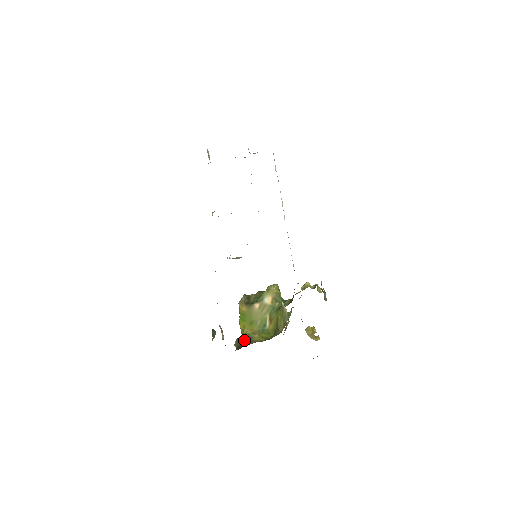
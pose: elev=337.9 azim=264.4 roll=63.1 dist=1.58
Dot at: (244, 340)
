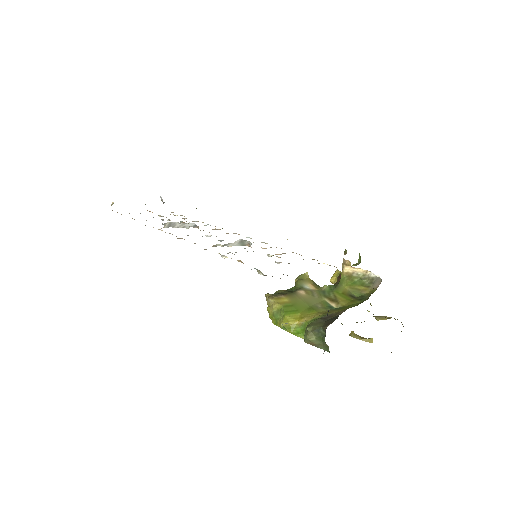
Dot at: (325, 318)
